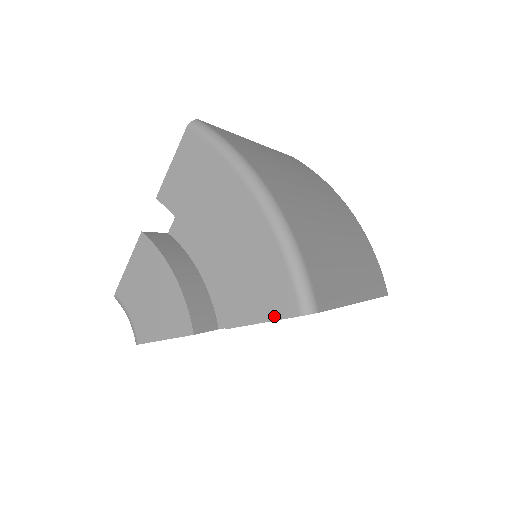
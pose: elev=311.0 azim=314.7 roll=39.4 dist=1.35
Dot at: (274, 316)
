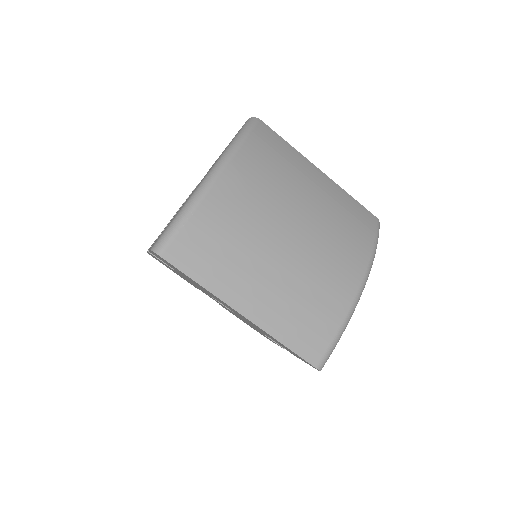
Dot at: occluded
